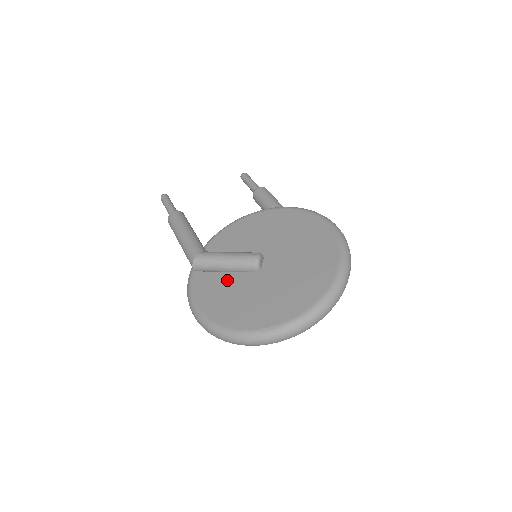
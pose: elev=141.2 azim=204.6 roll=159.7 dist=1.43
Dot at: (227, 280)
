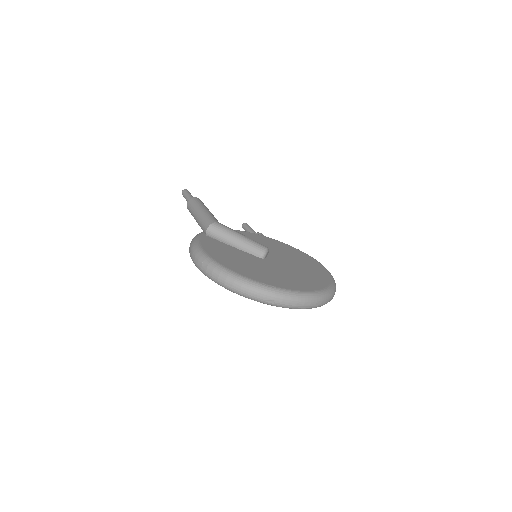
Dot at: (234, 250)
